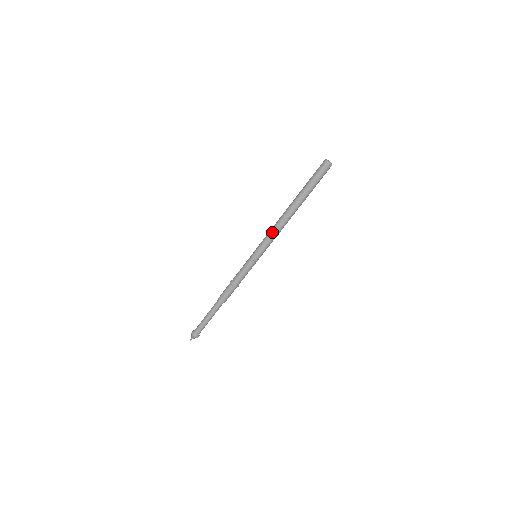
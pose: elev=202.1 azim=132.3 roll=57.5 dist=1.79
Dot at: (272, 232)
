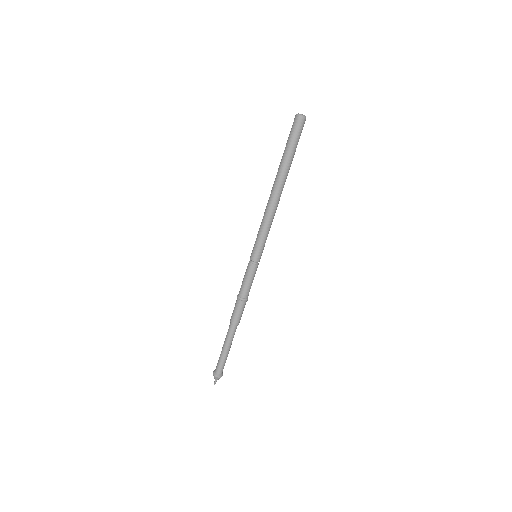
Dot at: (264, 220)
